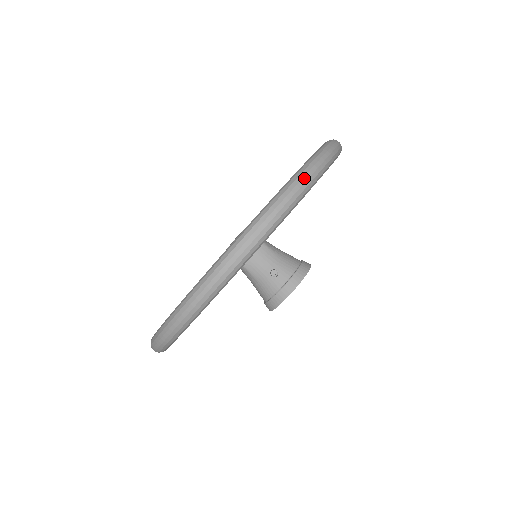
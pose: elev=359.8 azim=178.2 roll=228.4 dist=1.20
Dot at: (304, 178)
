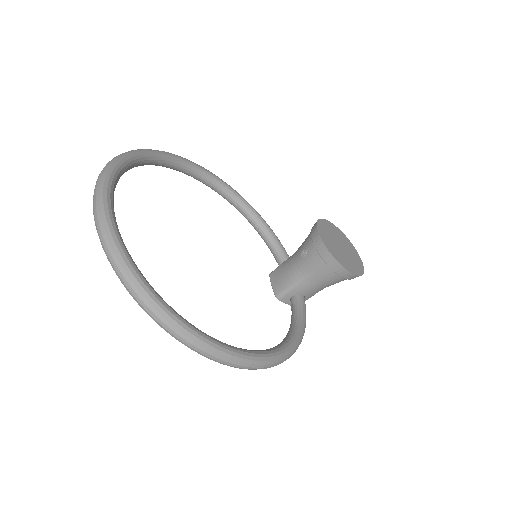
Dot at: occluded
